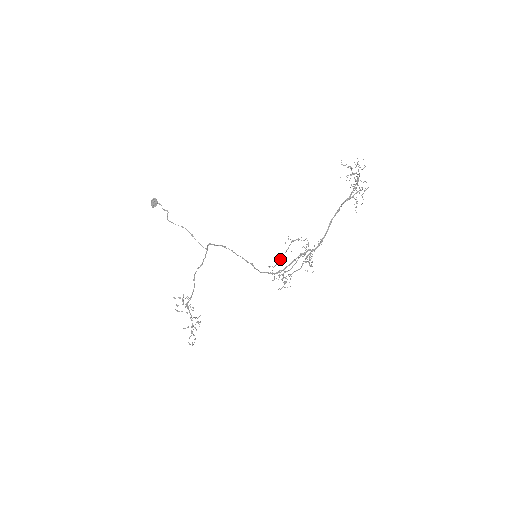
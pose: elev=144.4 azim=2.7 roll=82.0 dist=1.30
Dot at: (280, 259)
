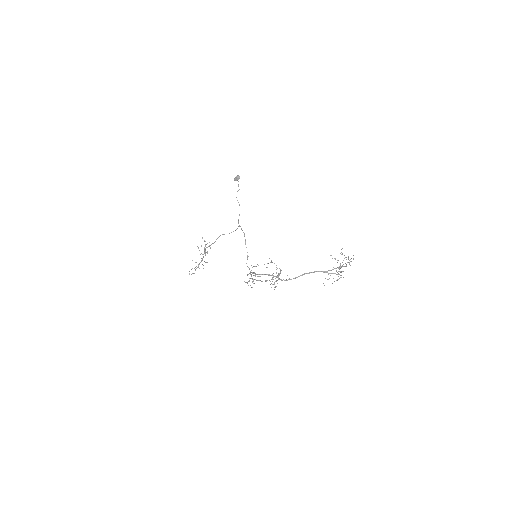
Dot at: occluded
